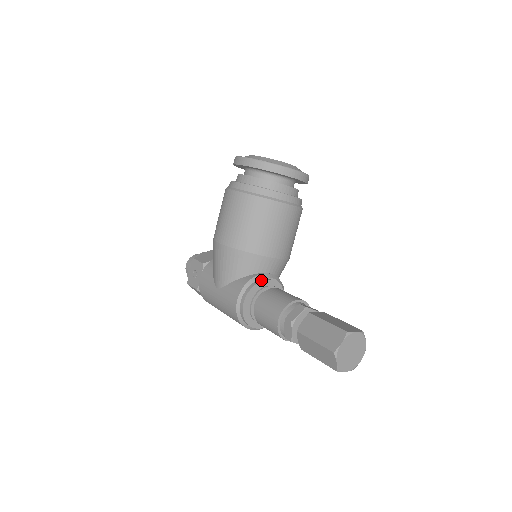
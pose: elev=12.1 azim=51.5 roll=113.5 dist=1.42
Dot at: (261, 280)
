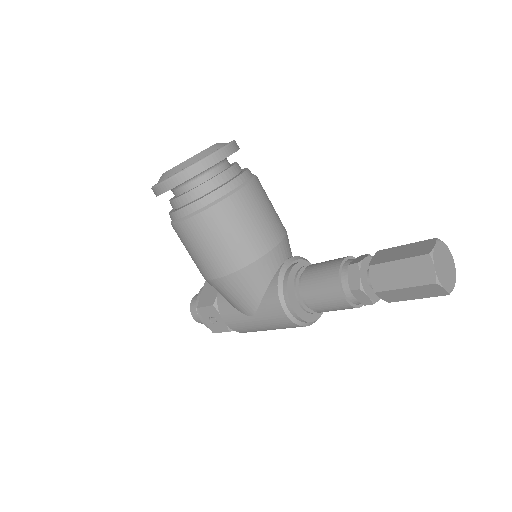
Dot at: (287, 275)
